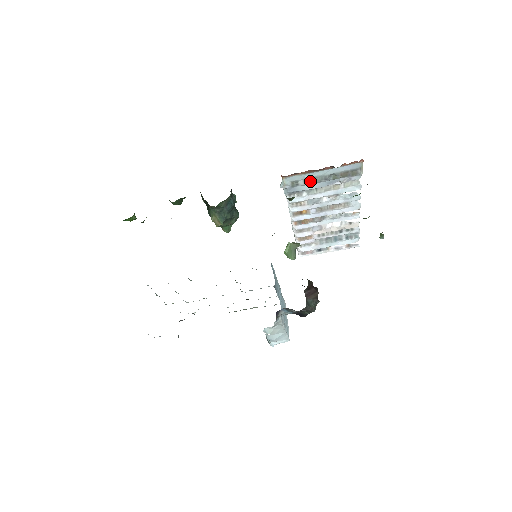
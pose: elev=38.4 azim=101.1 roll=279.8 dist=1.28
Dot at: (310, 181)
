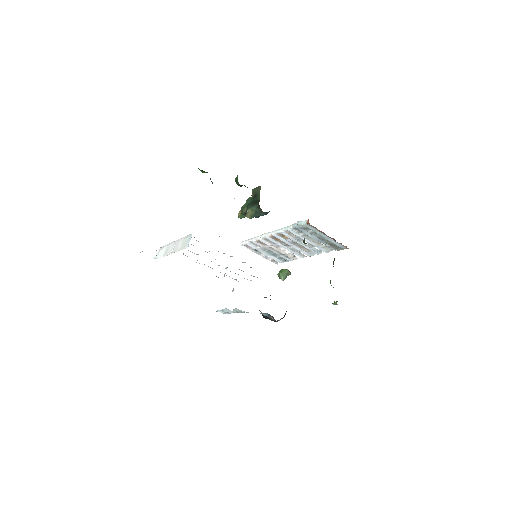
Dot at: (315, 234)
